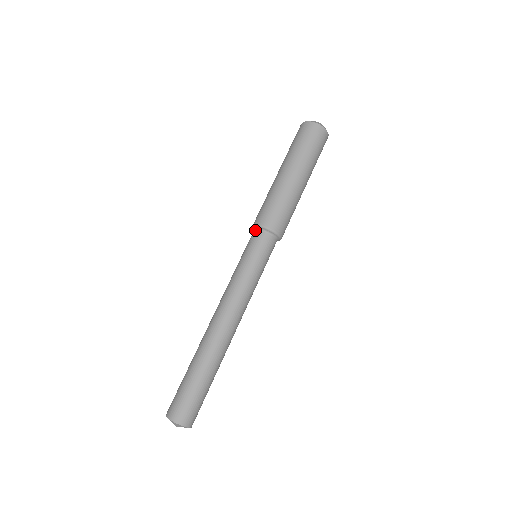
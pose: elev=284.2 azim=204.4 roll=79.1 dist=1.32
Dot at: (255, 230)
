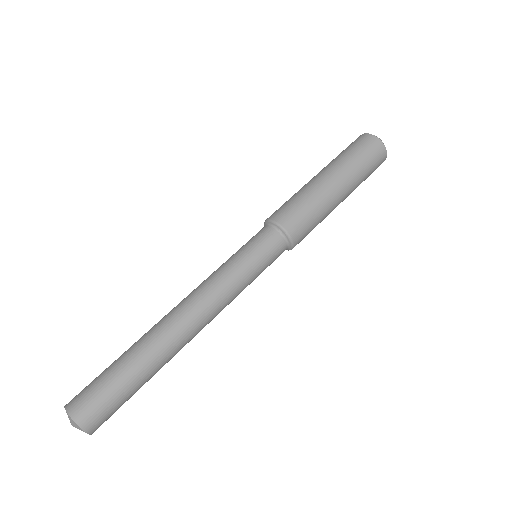
Dot at: (270, 226)
